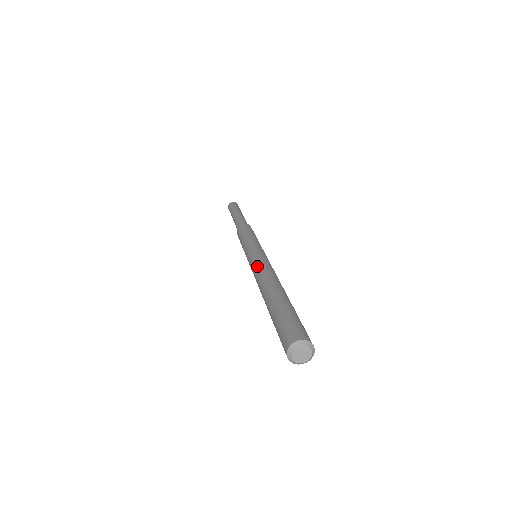
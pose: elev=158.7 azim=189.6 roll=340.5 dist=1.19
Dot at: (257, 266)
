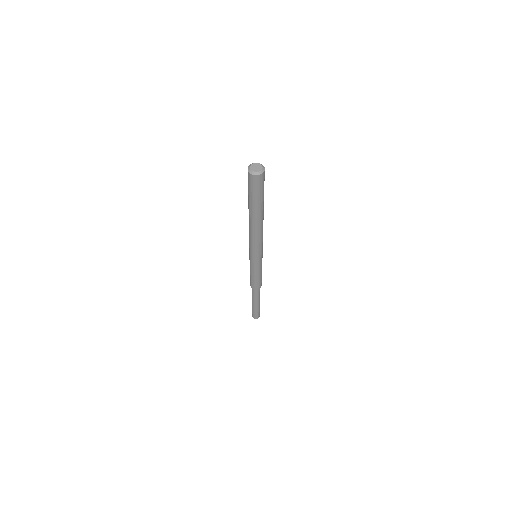
Dot at: occluded
